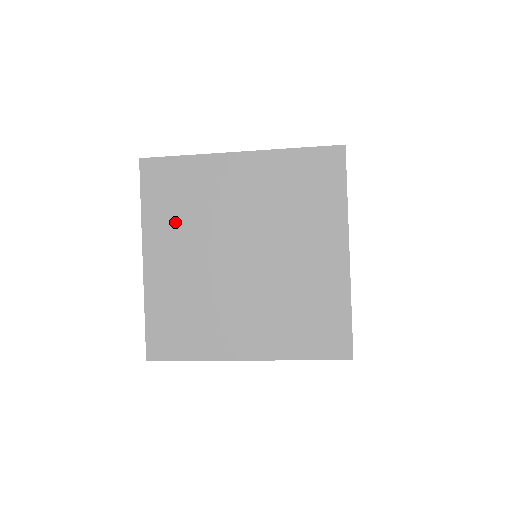
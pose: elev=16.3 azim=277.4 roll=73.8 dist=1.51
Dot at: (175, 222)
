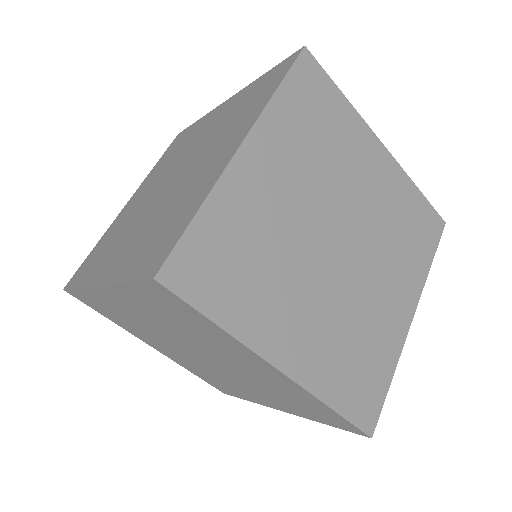
Dot at: (300, 143)
